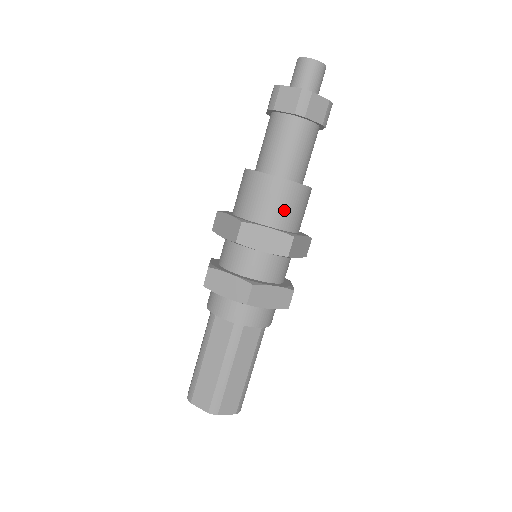
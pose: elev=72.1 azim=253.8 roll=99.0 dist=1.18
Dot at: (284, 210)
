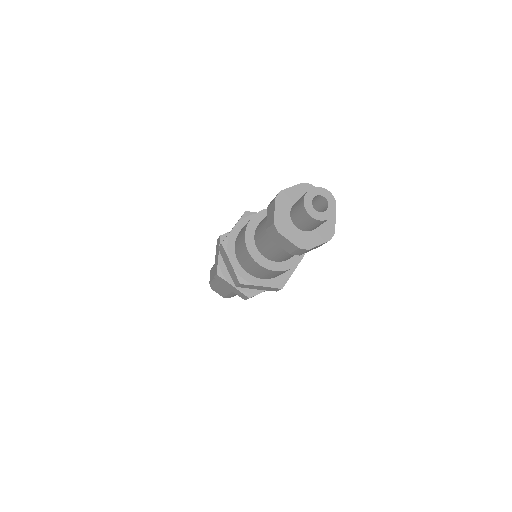
Dot at: (276, 275)
